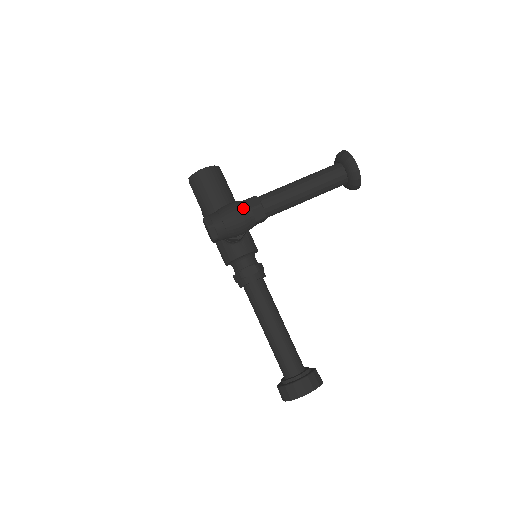
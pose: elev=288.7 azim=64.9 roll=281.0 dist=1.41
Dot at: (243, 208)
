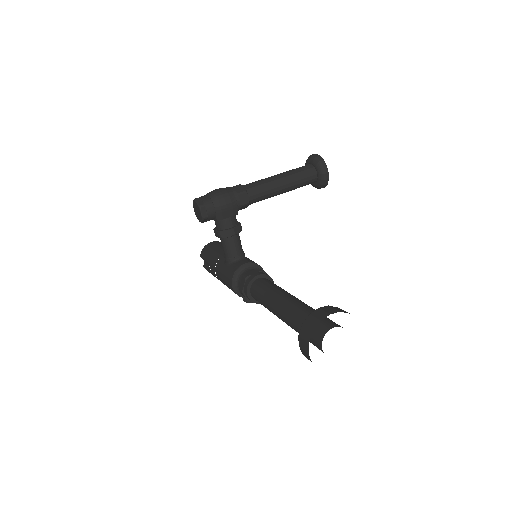
Dot at: occluded
